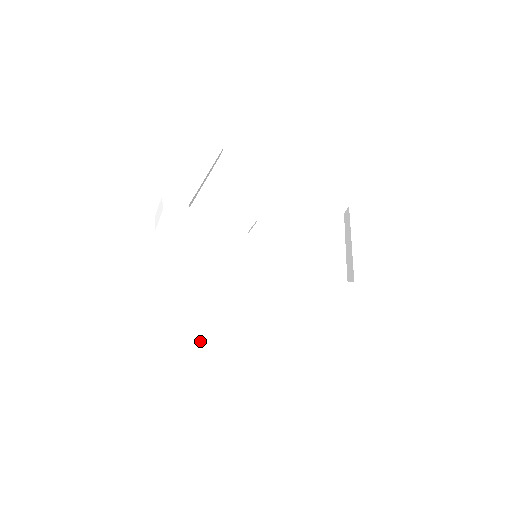
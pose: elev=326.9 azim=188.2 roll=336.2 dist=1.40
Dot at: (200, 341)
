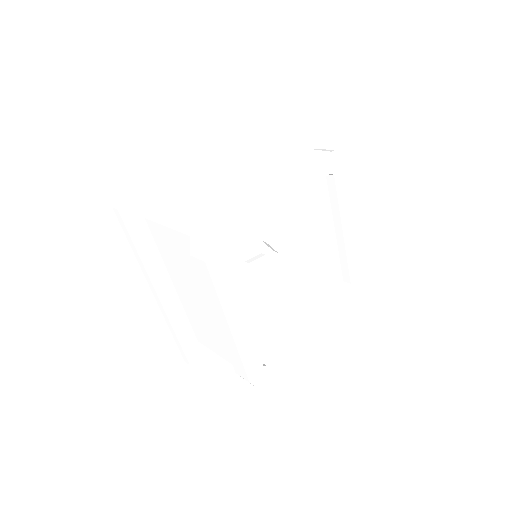
Dot at: (159, 278)
